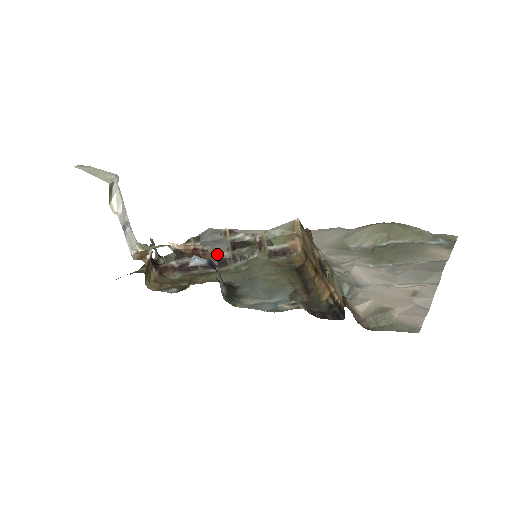
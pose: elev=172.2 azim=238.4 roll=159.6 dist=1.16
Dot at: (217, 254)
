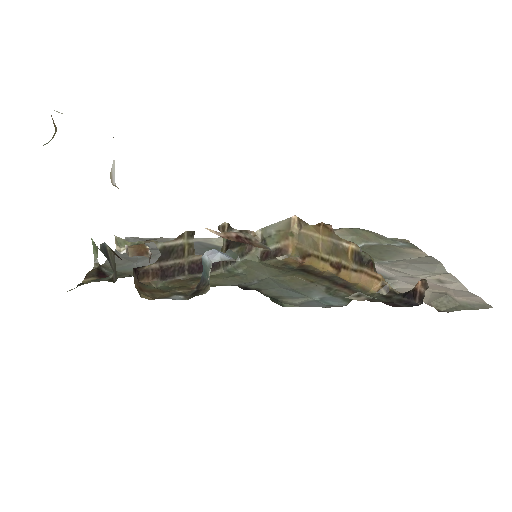
Dot at: occluded
